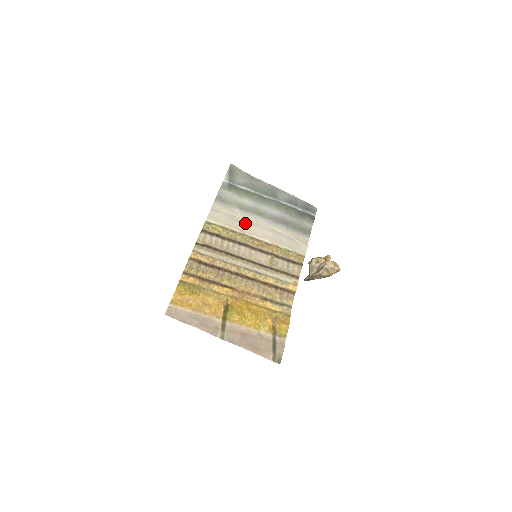
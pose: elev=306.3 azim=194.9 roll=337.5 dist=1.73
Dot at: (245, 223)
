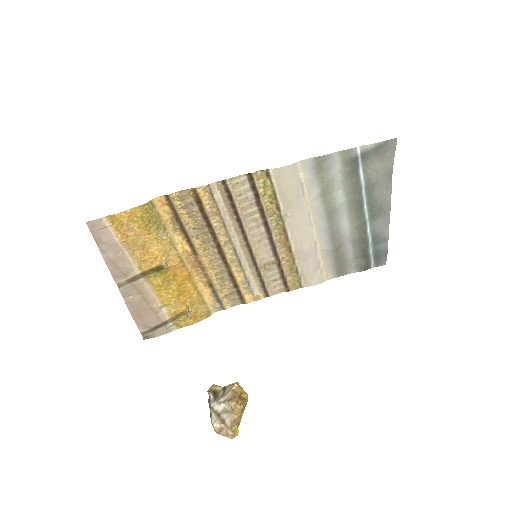
Dot at: (302, 212)
